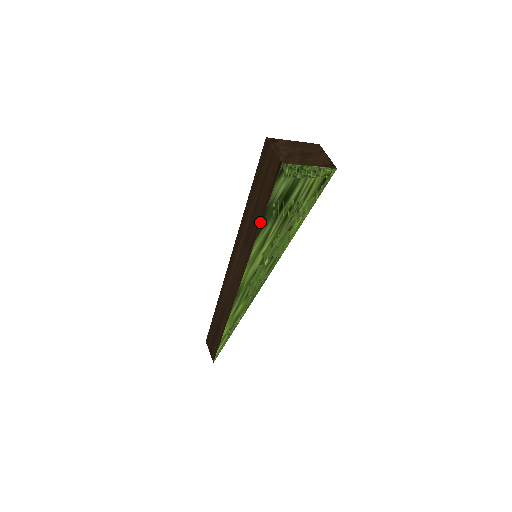
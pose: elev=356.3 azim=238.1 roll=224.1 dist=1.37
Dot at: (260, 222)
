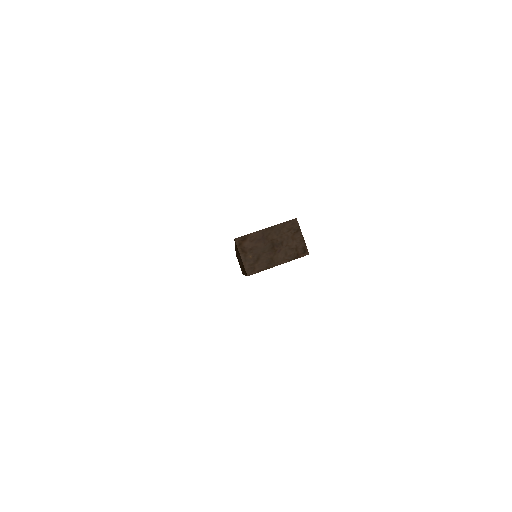
Dot at: (245, 274)
